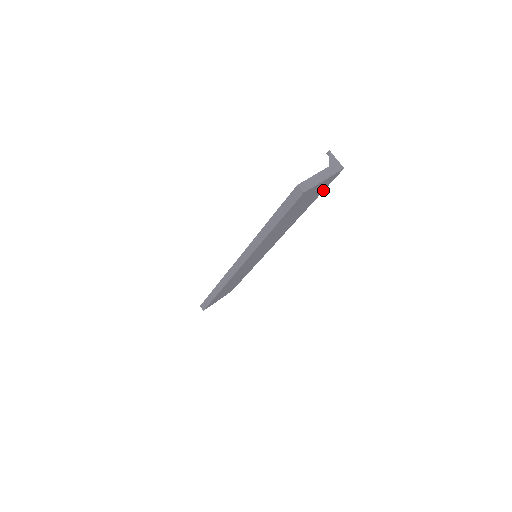
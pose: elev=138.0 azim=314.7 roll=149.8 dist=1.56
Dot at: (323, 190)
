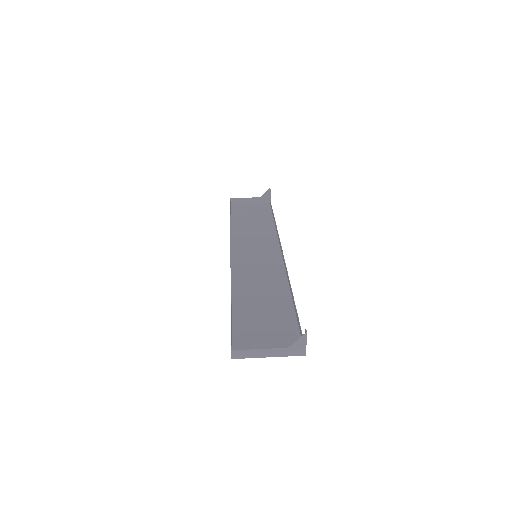
Dot at: (297, 326)
